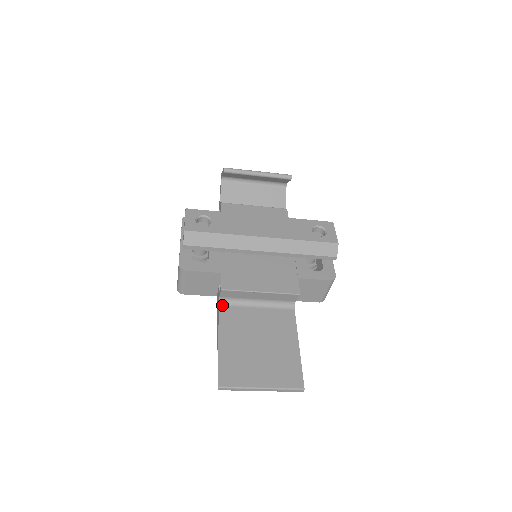
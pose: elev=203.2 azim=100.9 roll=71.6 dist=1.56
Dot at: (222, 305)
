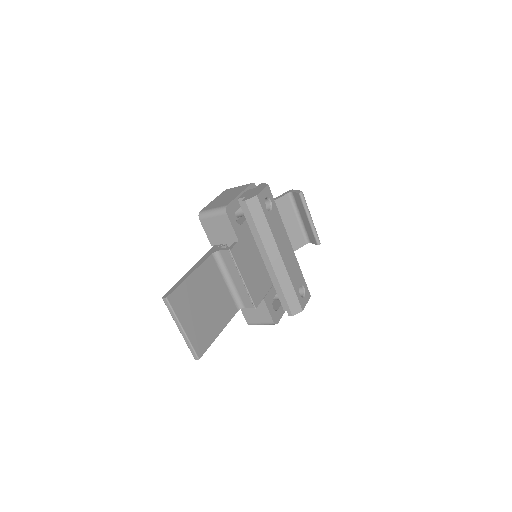
Dot at: (214, 256)
